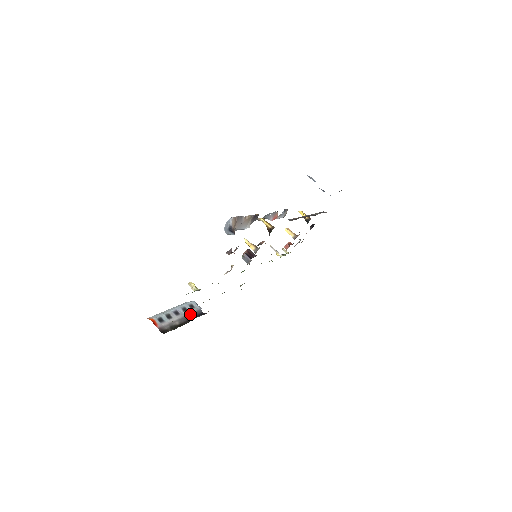
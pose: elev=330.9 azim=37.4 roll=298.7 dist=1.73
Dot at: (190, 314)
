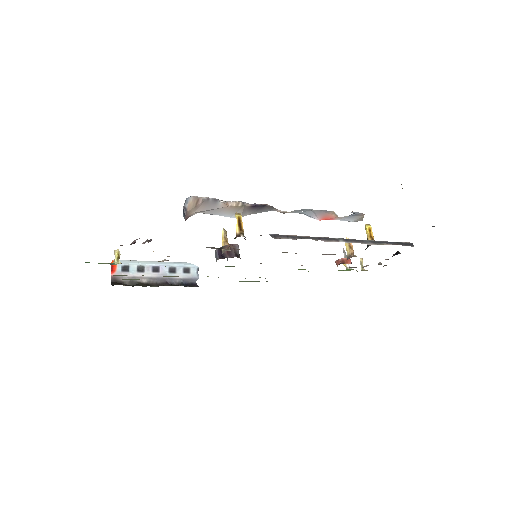
Dot at: (174, 278)
